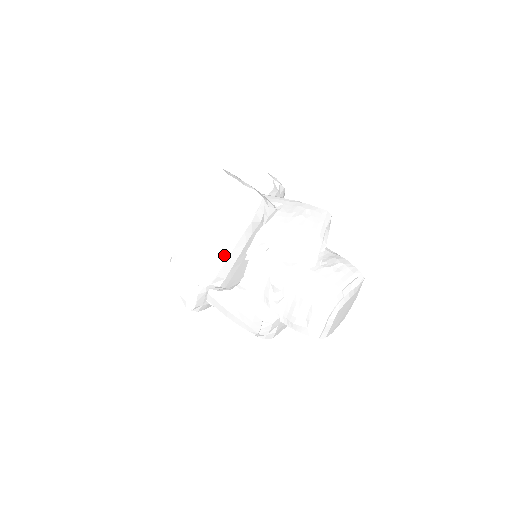
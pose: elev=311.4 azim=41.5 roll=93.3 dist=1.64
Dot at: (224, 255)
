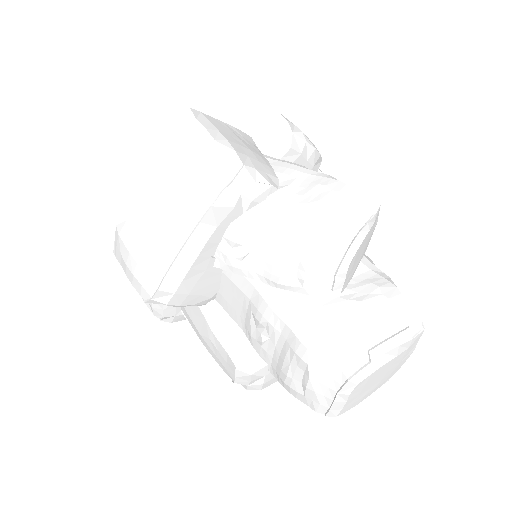
Dot at: (168, 257)
